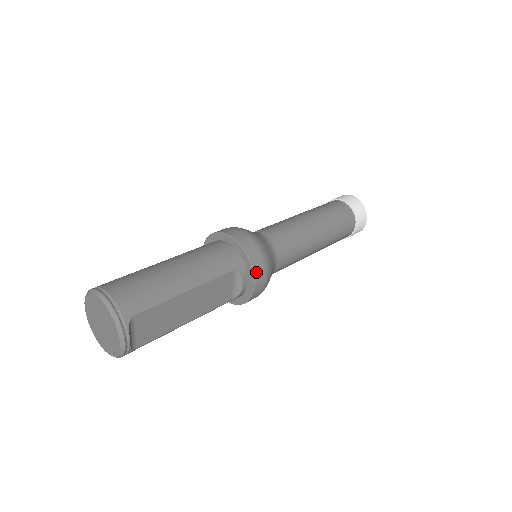
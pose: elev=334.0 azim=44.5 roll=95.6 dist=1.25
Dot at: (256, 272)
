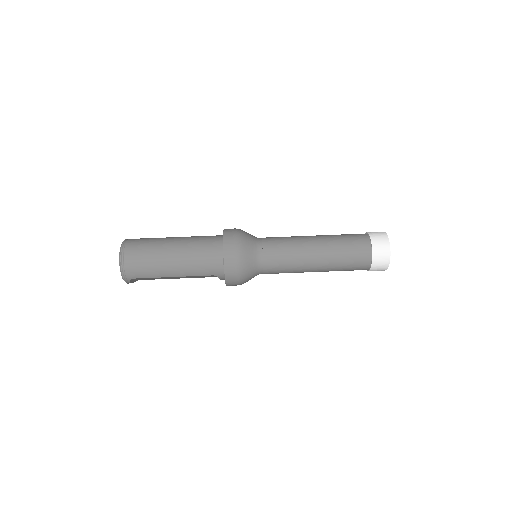
Dot at: (228, 283)
